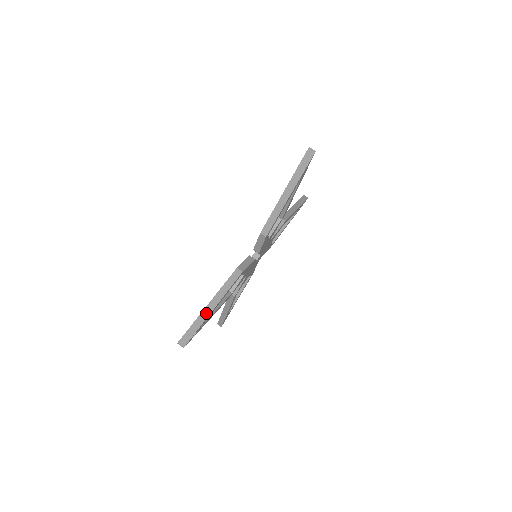
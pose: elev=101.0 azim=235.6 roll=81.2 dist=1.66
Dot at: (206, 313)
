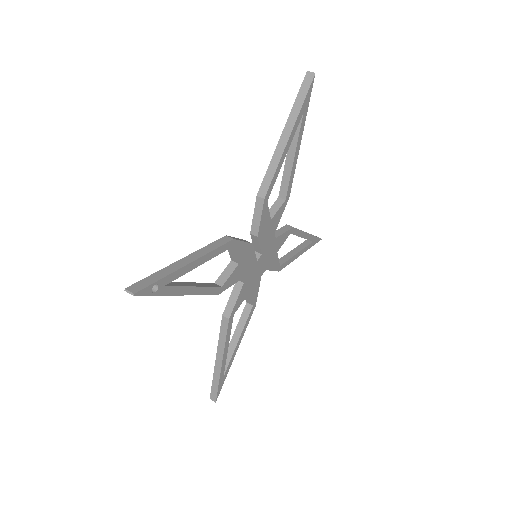
Dot at: (176, 266)
